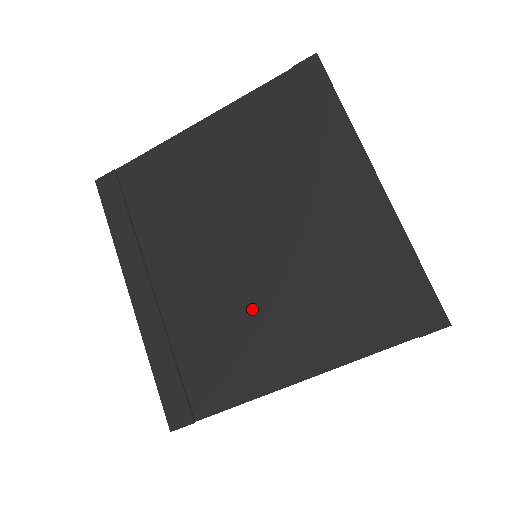
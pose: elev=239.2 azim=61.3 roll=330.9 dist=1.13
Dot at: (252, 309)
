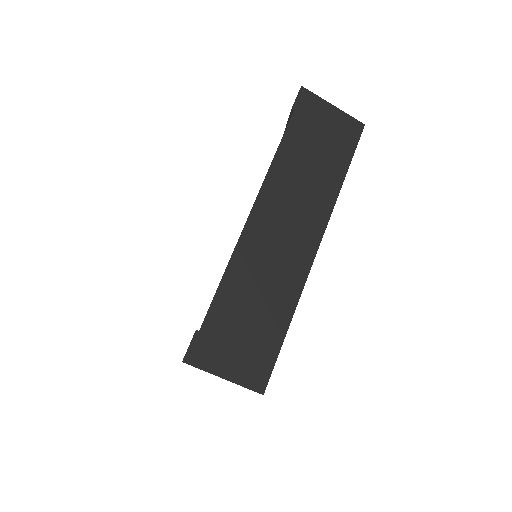
Dot at: occluded
